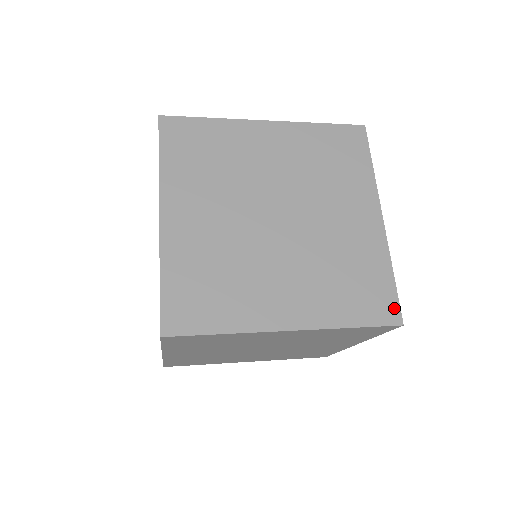
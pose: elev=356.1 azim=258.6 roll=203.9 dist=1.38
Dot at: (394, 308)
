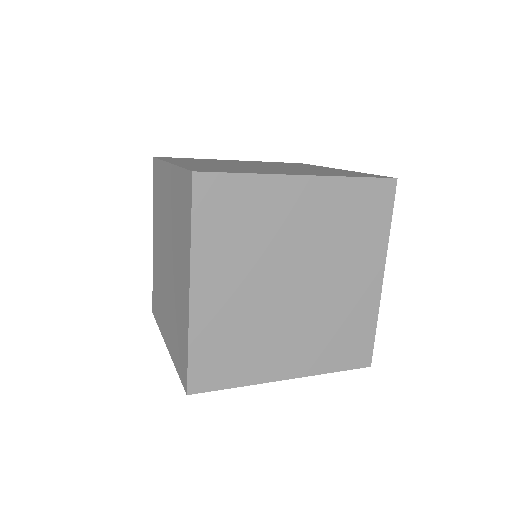
Dot at: (383, 176)
